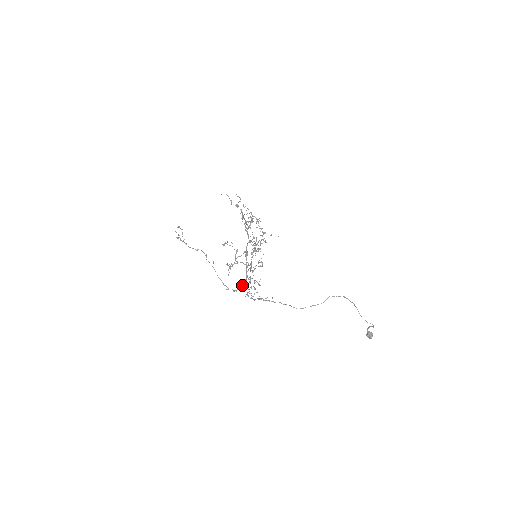
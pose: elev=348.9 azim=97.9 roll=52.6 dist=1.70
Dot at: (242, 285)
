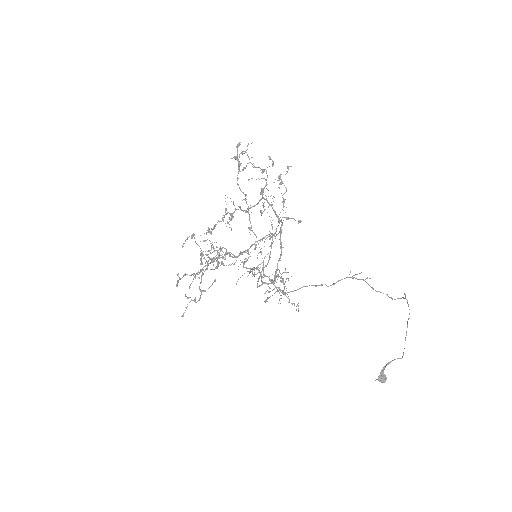
Dot at: occluded
